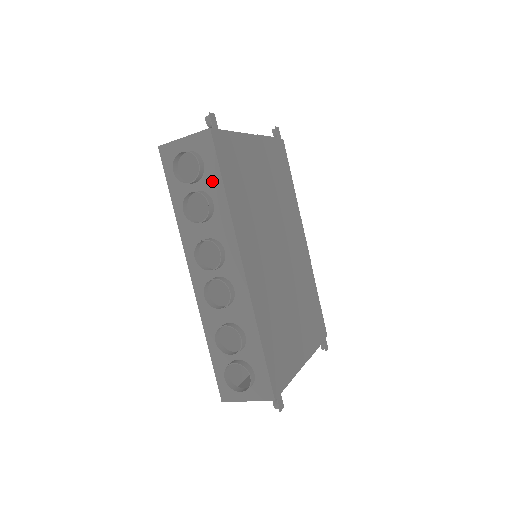
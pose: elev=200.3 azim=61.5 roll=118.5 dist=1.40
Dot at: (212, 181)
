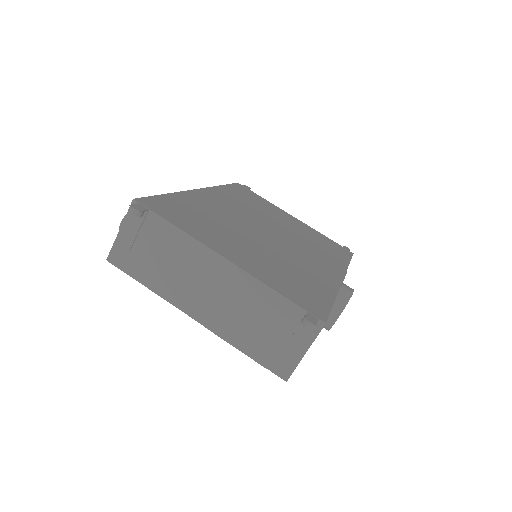
Dot at: occluded
